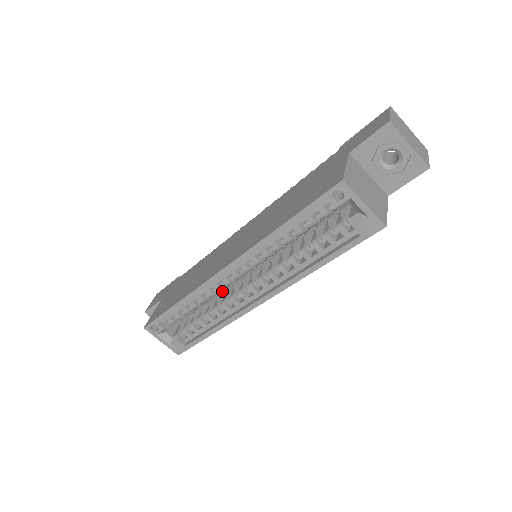
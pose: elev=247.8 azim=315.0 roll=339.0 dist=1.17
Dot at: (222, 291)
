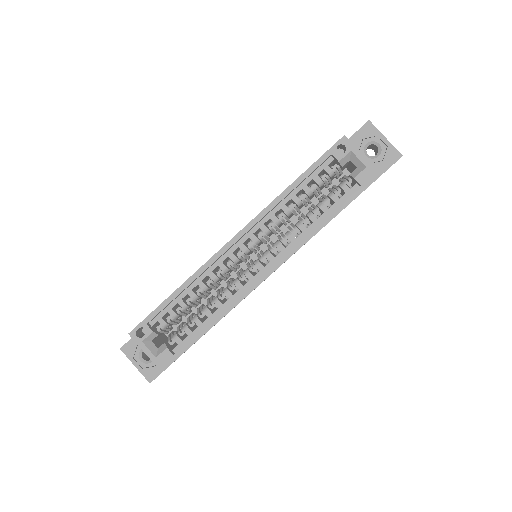
Dot at: (222, 287)
